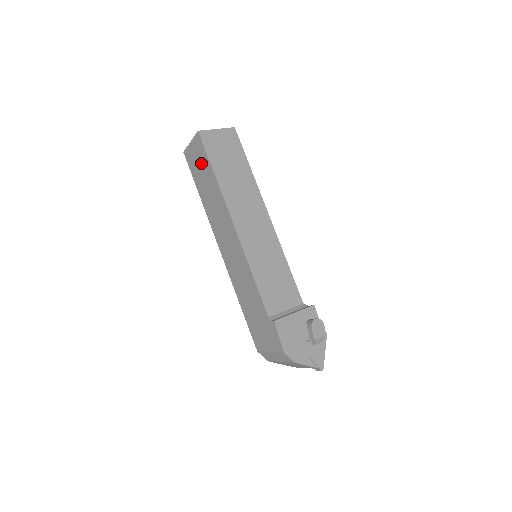
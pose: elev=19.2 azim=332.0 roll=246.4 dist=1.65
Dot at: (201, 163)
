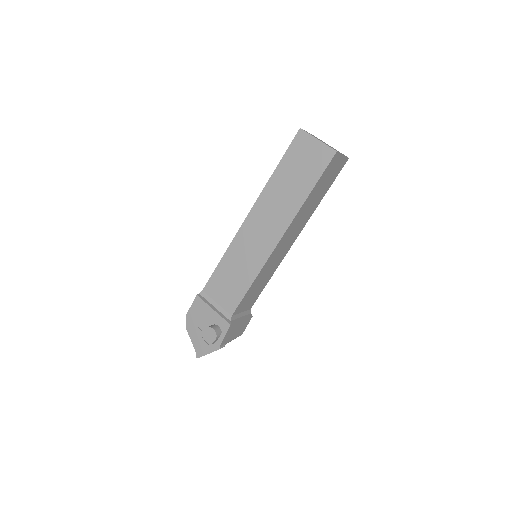
Dot at: occluded
